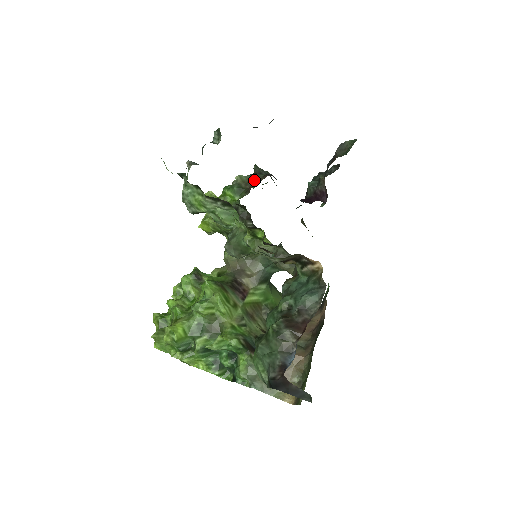
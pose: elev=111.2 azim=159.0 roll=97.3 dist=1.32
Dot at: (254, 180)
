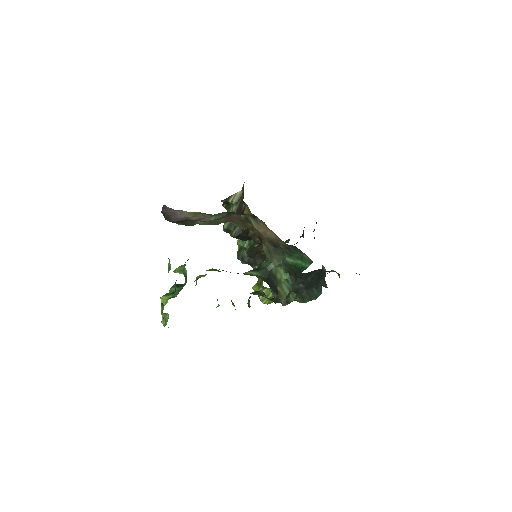
Dot at: occluded
